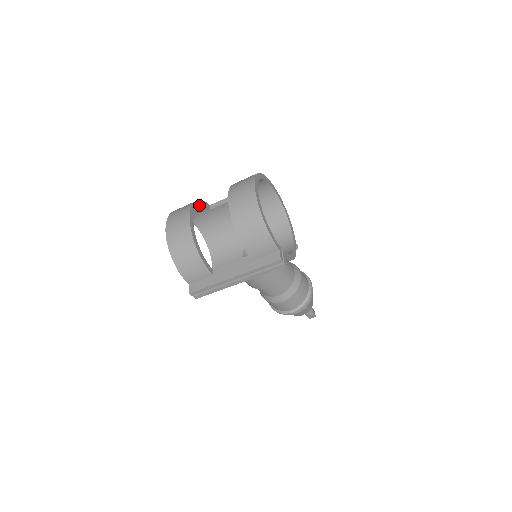
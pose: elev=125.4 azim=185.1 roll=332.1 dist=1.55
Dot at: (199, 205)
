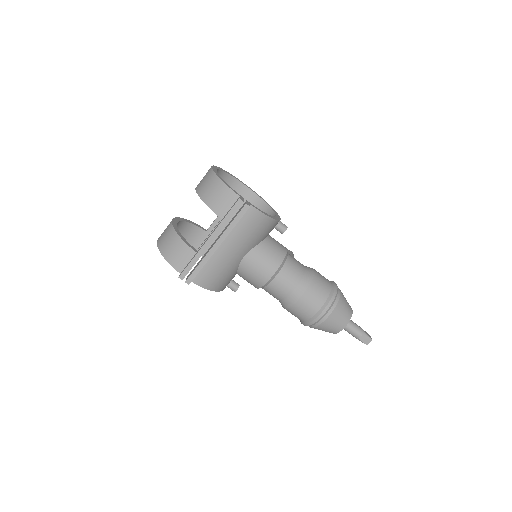
Dot at: (190, 223)
